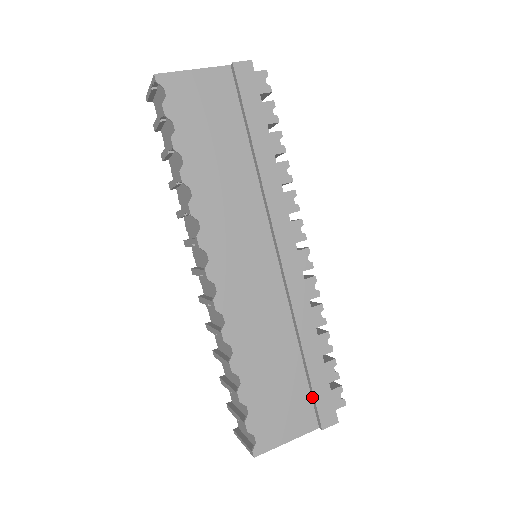
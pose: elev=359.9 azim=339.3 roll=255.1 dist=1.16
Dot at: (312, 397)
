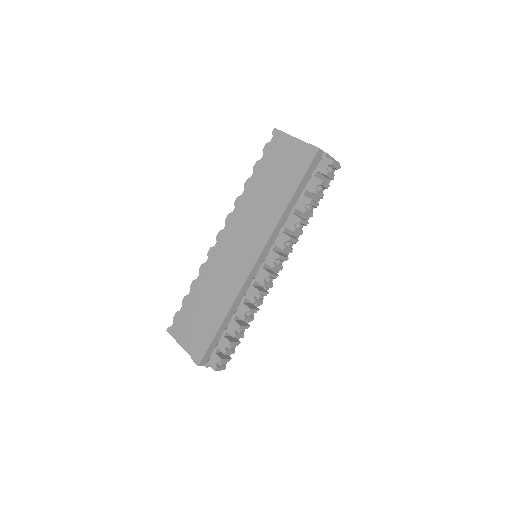
Dot at: (202, 340)
